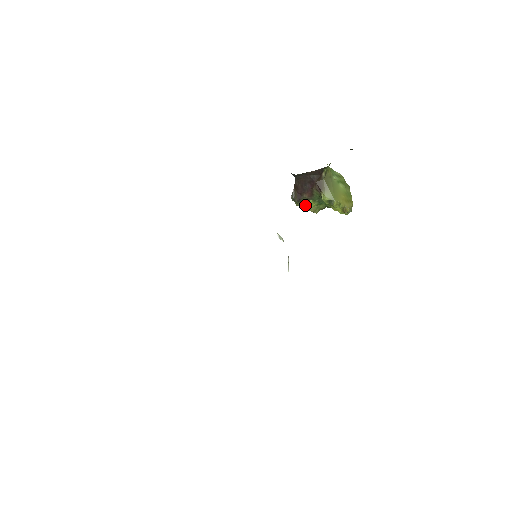
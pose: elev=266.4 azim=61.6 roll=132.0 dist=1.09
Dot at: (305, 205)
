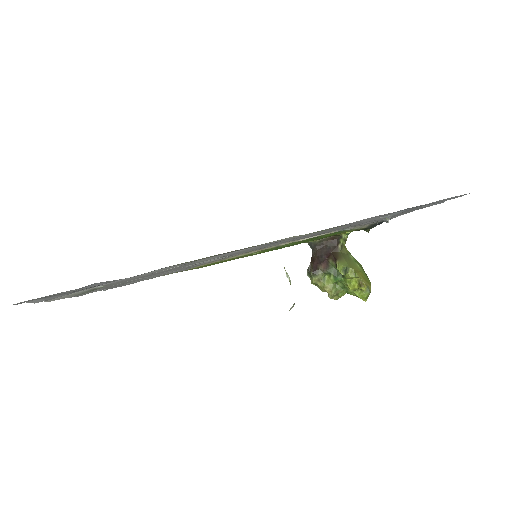
Dot at: (321, 281)
